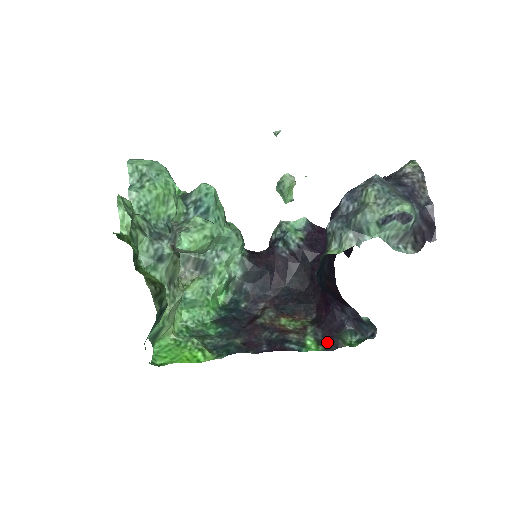
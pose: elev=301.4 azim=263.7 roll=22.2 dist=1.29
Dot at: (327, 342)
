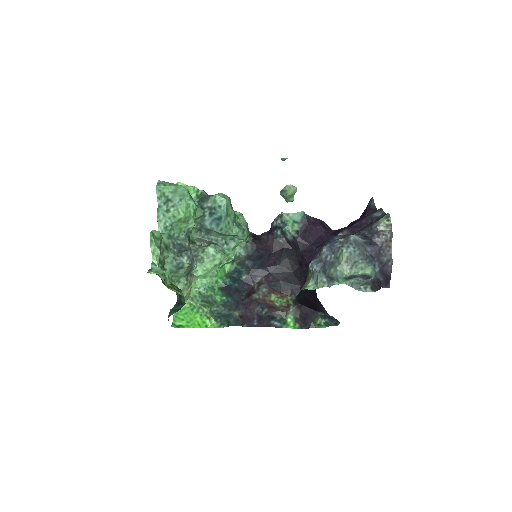
Dot at: (303, 321)
